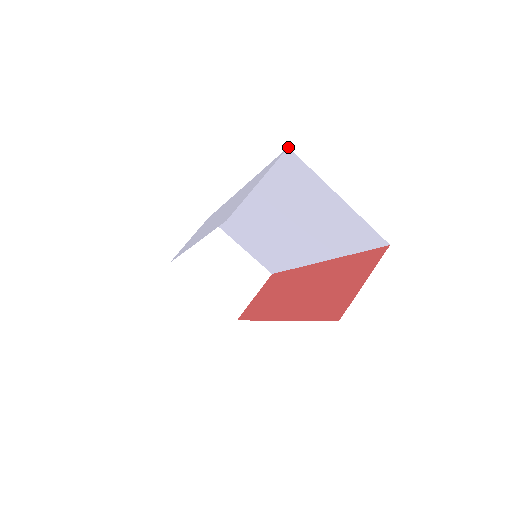
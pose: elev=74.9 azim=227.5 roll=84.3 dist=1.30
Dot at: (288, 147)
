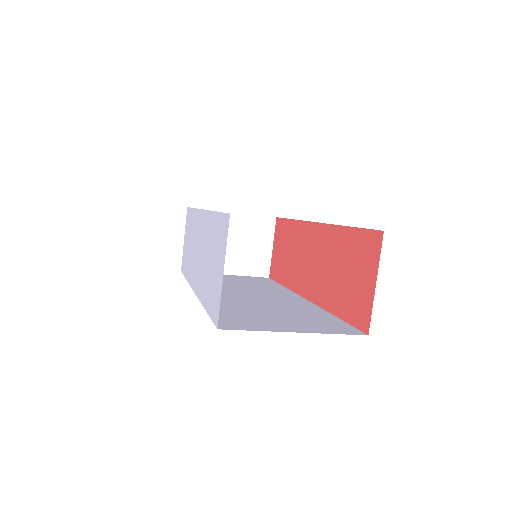
Dot at: occluded
